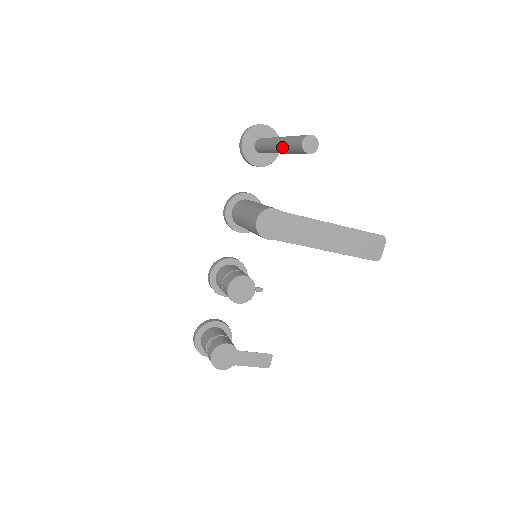
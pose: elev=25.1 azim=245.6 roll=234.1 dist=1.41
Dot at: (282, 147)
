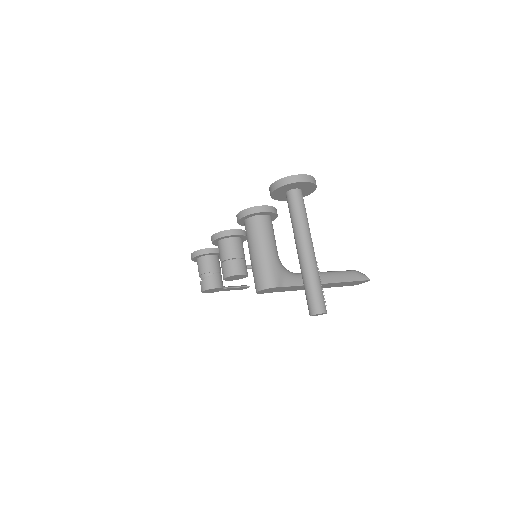
Dot at: (301, 270)
